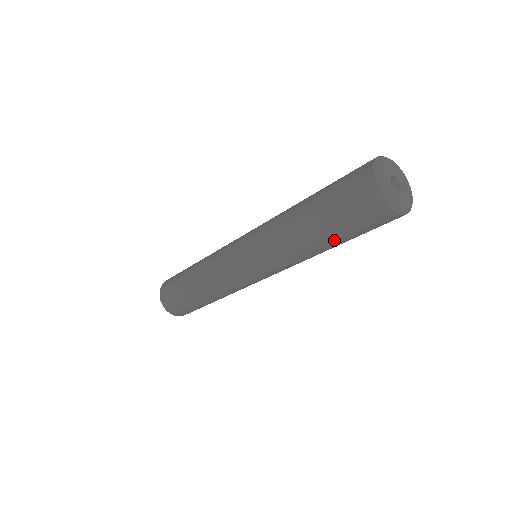
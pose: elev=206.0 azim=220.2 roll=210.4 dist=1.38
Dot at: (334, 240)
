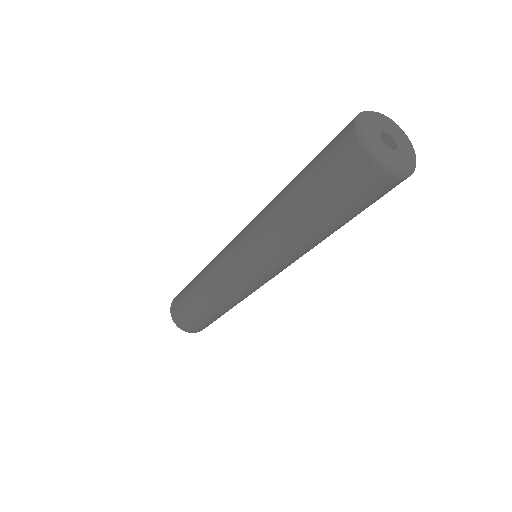
Dot at: (308, 207)
